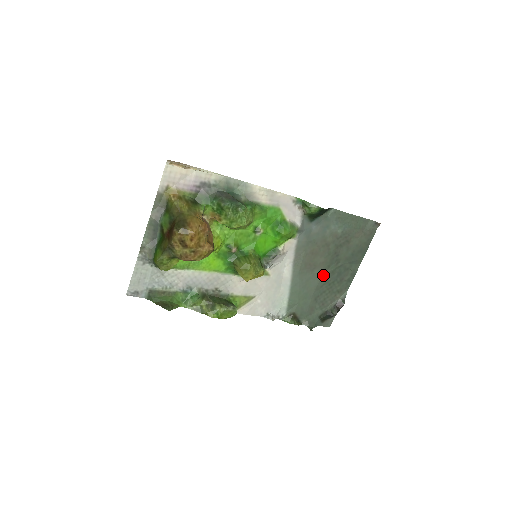
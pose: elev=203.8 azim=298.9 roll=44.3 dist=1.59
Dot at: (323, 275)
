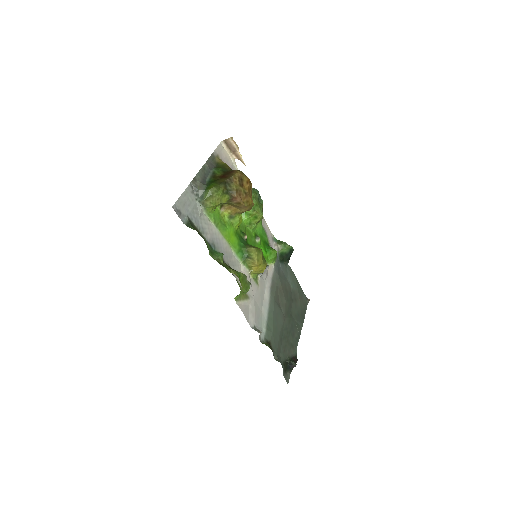
Dot at: (285, 318)
